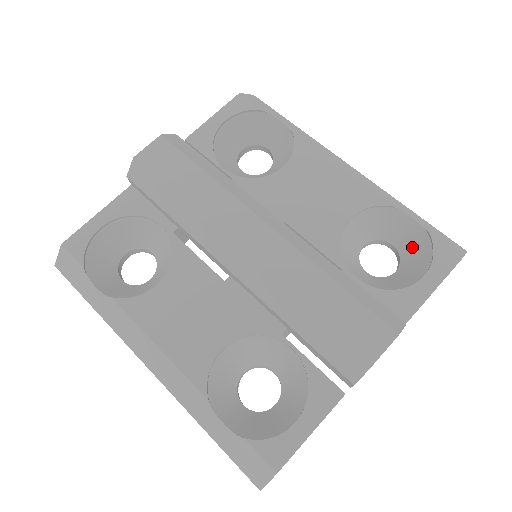
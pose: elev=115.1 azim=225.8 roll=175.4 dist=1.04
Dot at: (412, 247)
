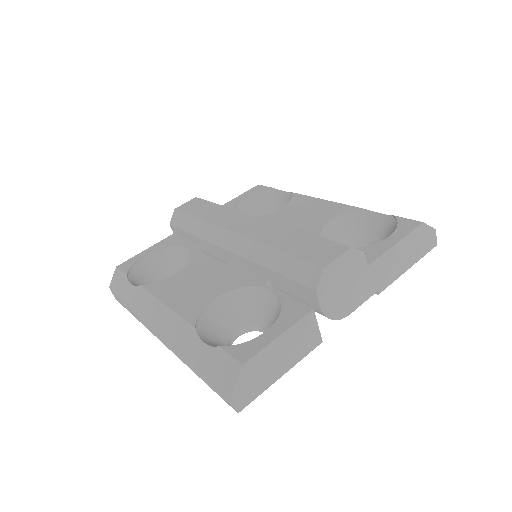
Dot at: (386, 234)
